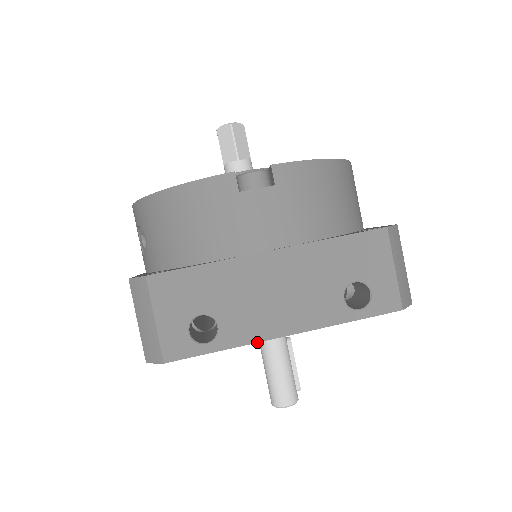
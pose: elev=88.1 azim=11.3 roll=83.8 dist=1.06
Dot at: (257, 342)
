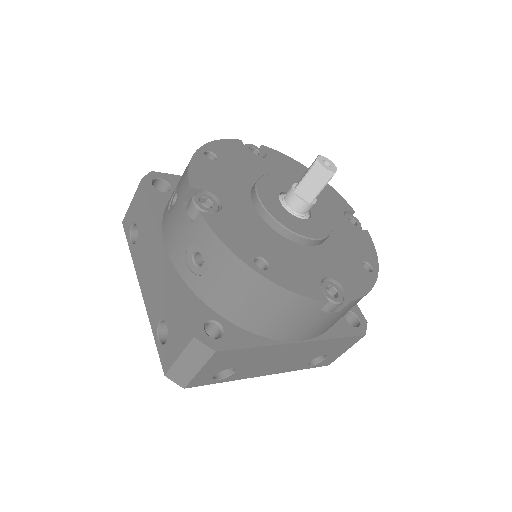
Dot at: occluded
